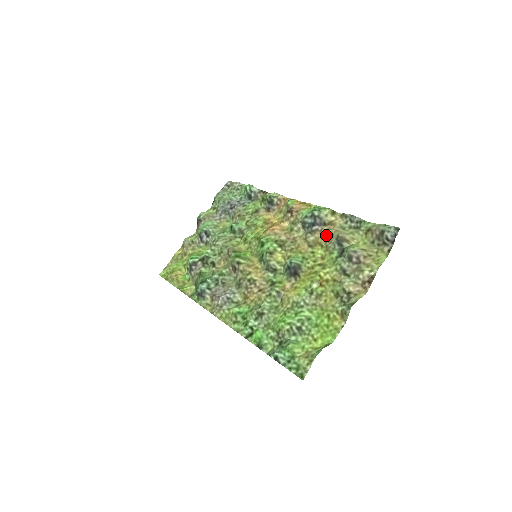
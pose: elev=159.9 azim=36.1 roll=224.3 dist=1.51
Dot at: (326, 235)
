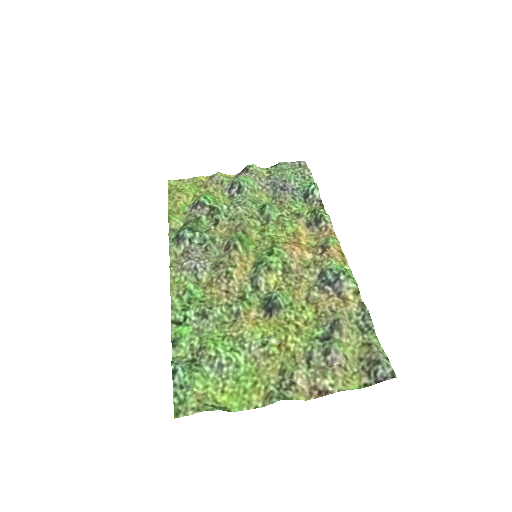
Dot at: (330, 306)
